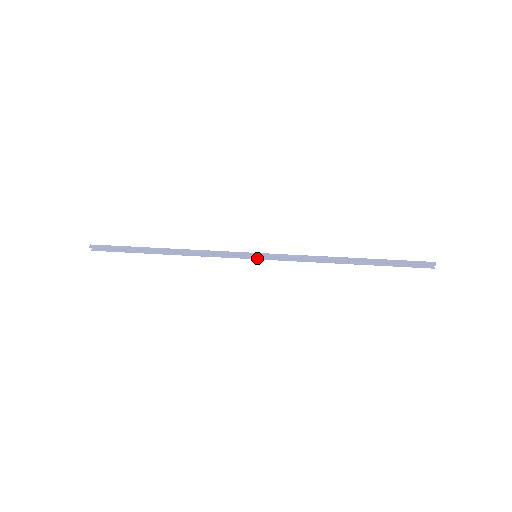
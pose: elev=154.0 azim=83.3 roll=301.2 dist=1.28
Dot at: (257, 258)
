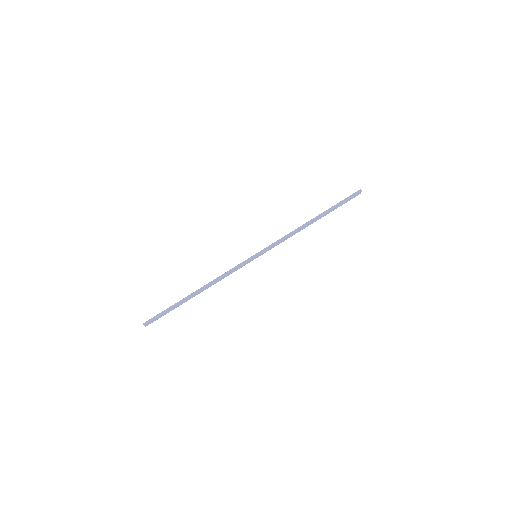
Dot at: (257, 257)
